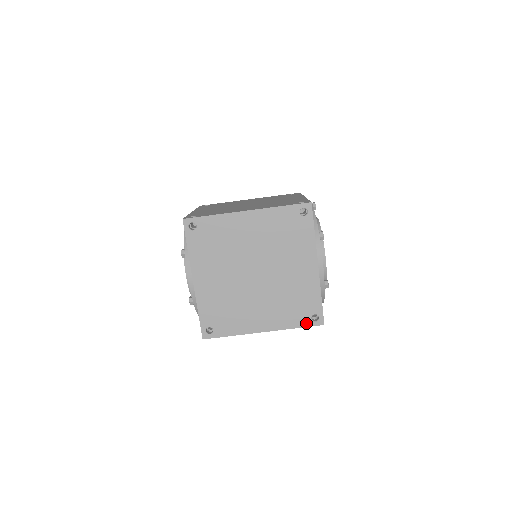
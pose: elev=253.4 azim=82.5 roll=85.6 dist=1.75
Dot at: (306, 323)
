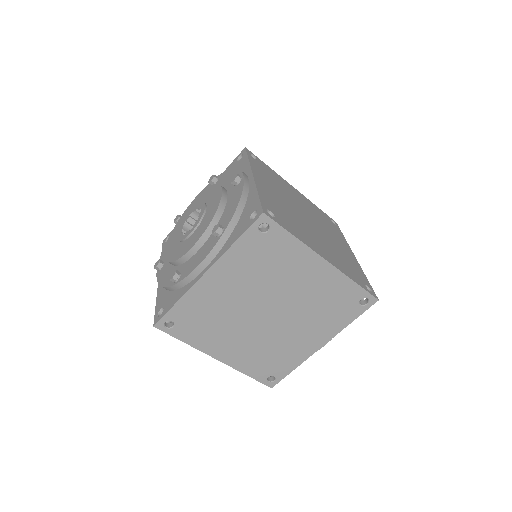
Dot at: (260, 378)
